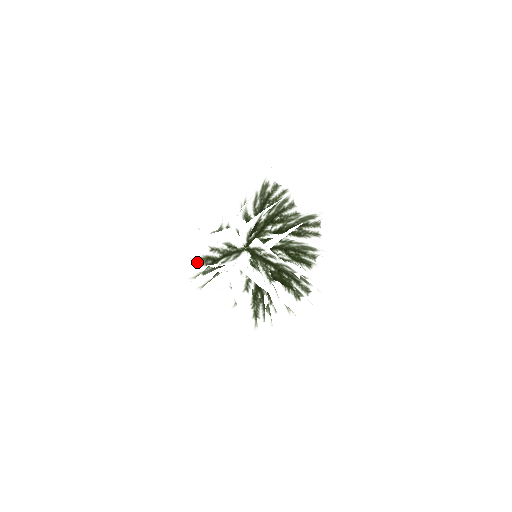
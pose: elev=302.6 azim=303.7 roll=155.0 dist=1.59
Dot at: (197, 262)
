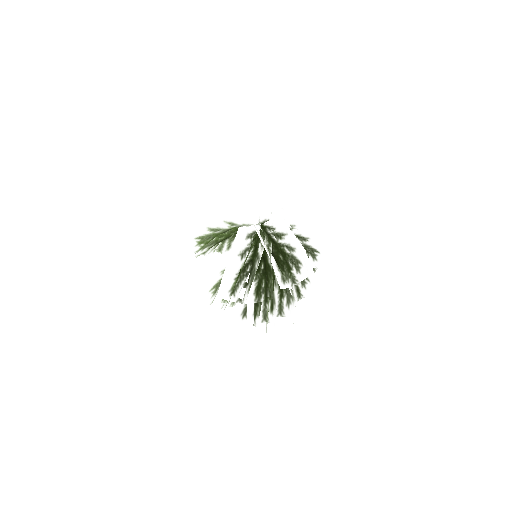
Dot at: occluded
